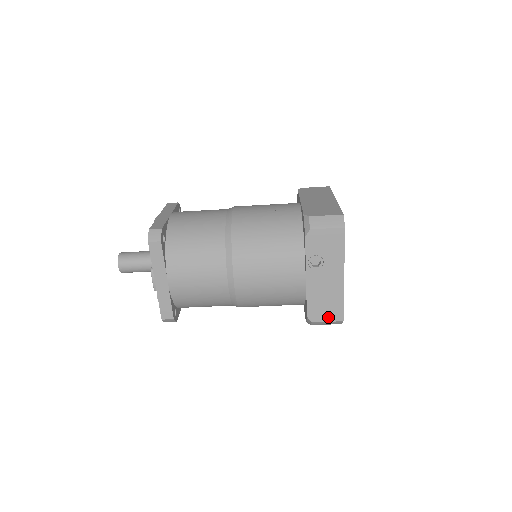
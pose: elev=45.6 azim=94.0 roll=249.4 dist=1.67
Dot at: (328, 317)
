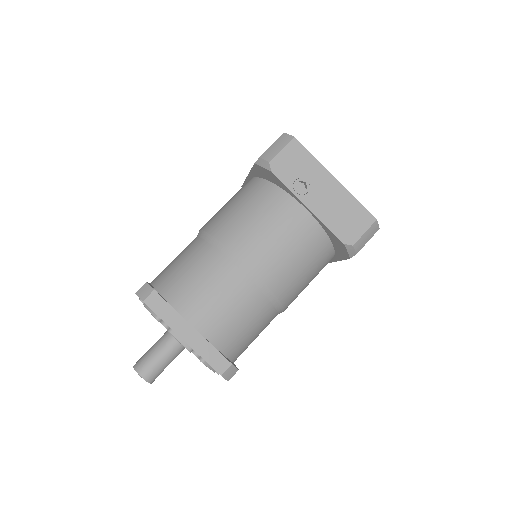
Dot at: (361, 228)
